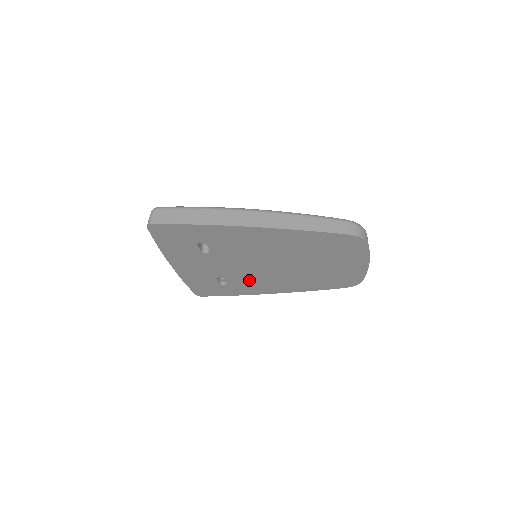
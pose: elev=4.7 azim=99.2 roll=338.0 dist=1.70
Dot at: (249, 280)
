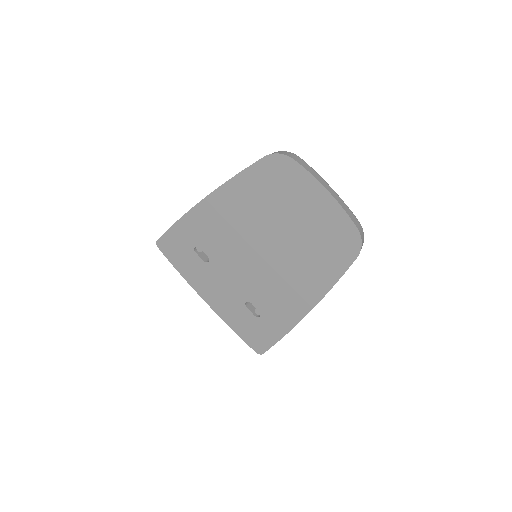
Dot at: (269, 294)
